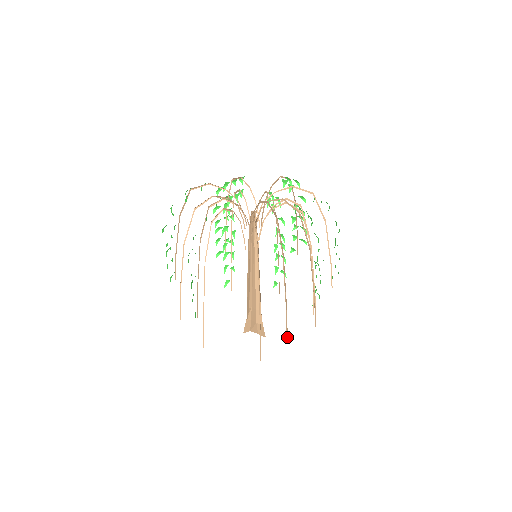
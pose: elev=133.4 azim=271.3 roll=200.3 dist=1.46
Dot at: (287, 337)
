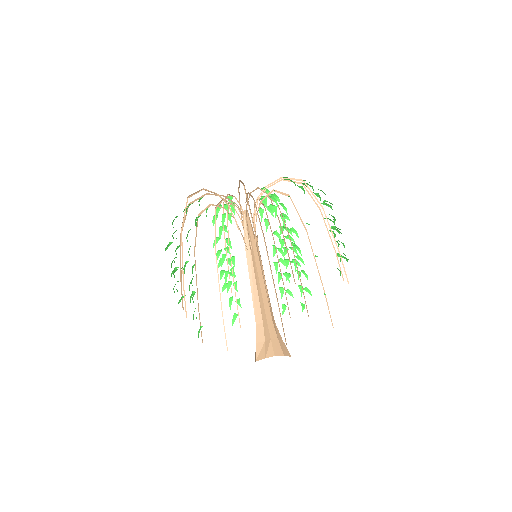
Dot at: (348, 283)
